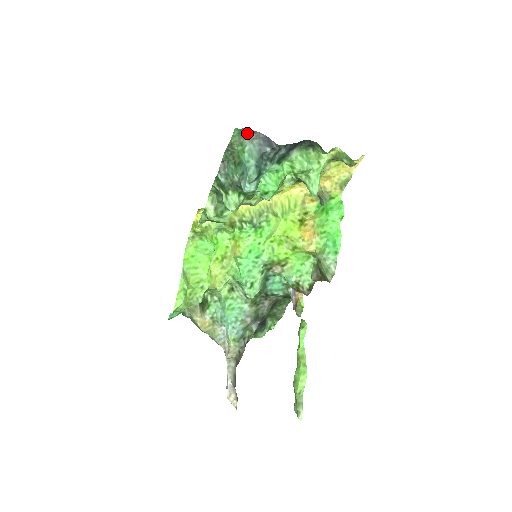
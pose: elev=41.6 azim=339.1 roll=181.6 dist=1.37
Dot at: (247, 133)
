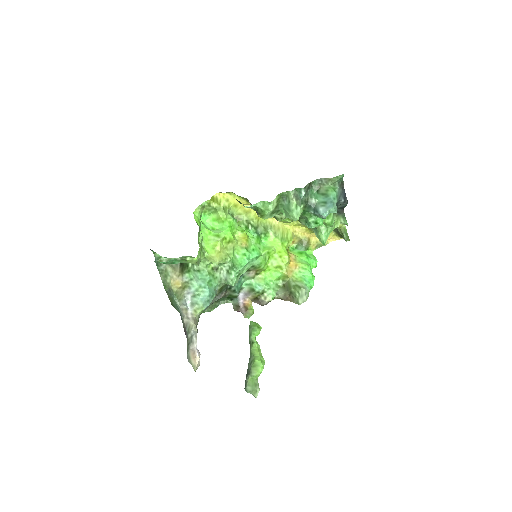
Dot at: (341, 181)
